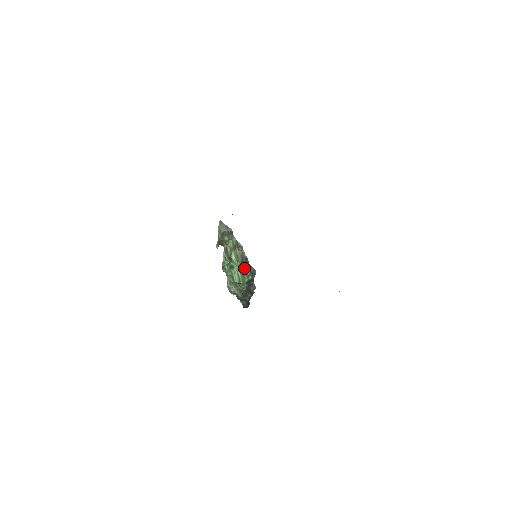
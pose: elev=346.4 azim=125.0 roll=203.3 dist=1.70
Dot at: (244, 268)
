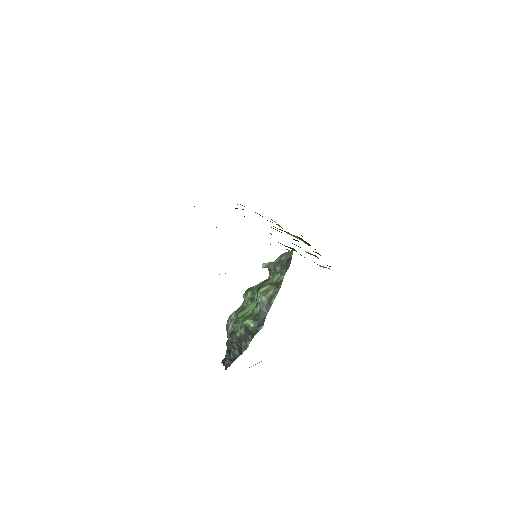
Dot at: (258, 311)
